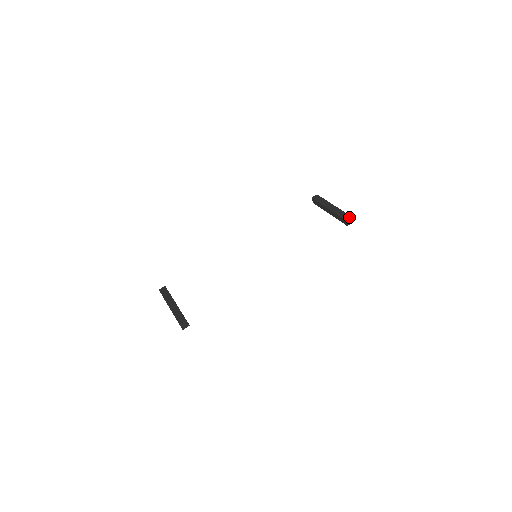
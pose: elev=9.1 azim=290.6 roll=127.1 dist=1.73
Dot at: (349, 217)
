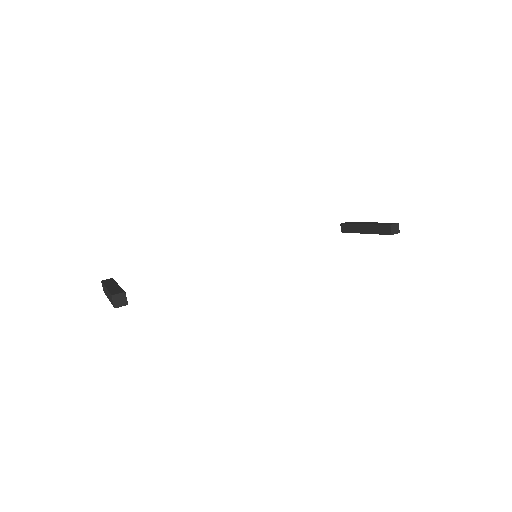
Dot at: (394, 223)
